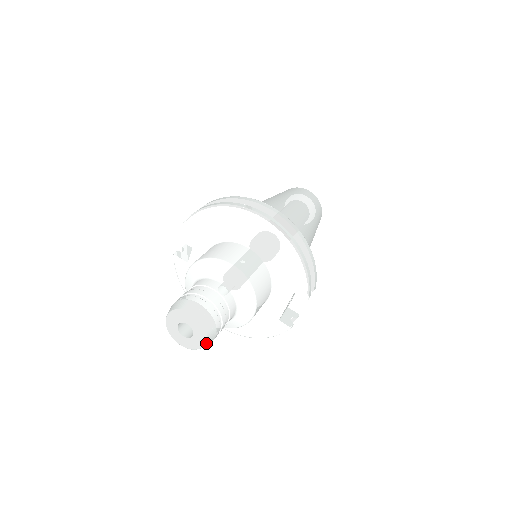
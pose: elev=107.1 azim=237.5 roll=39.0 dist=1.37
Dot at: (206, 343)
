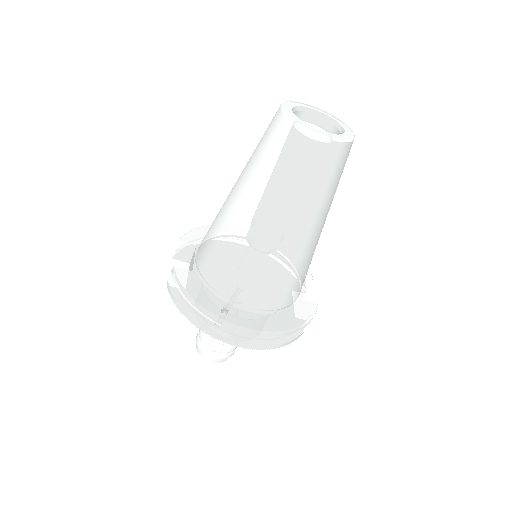
Dot at: occluded
